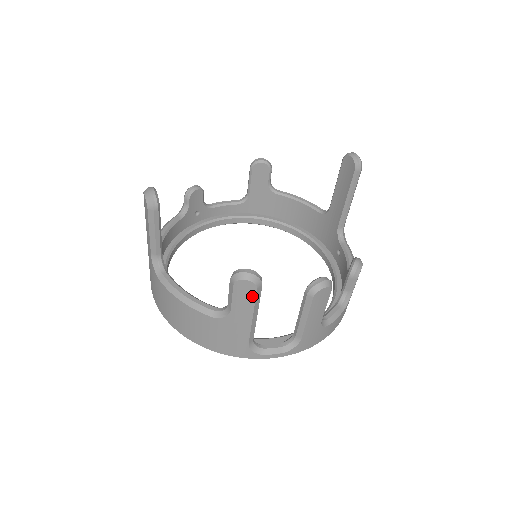
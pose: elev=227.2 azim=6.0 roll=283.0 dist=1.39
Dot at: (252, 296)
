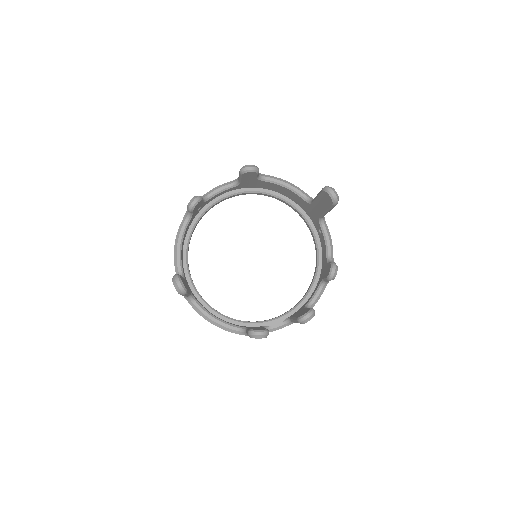
Dot at: occluded
